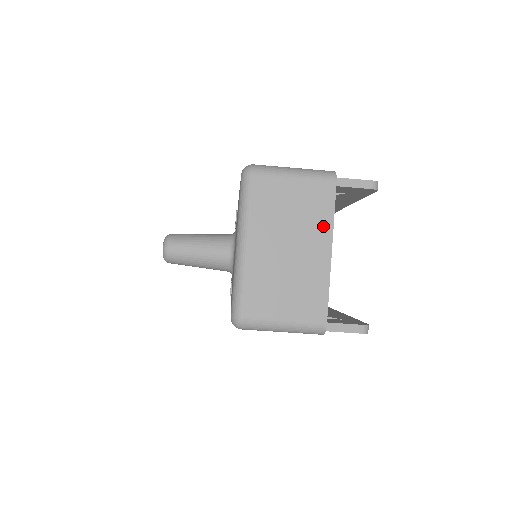
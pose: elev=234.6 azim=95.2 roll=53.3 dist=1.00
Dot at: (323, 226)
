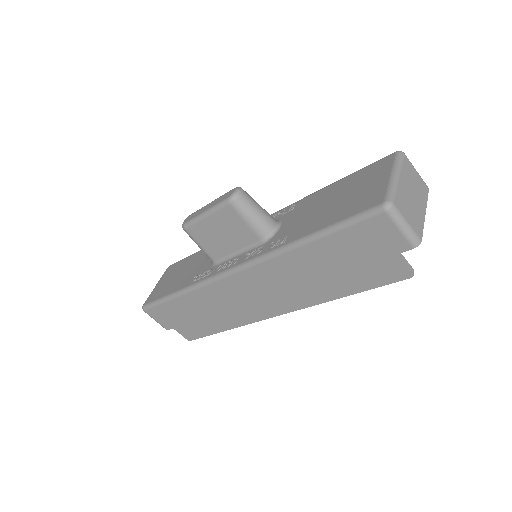
Dot at: (424, 200)
